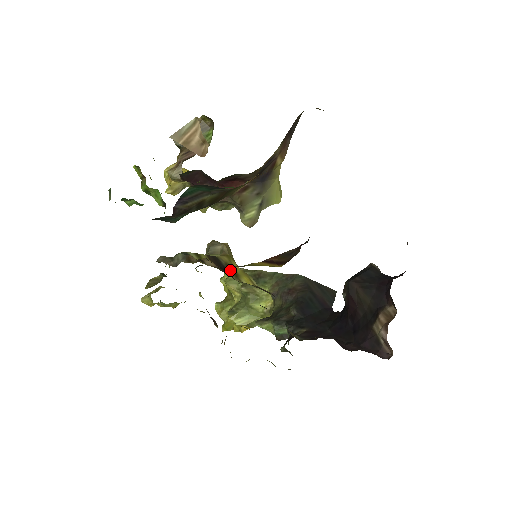
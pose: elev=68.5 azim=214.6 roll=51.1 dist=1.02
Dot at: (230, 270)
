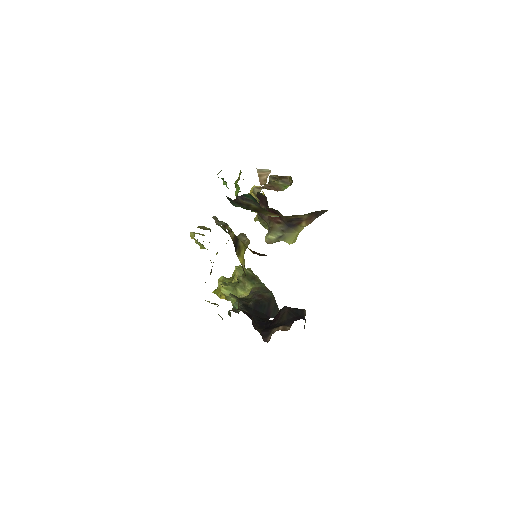
Dot at: (238, 249)
